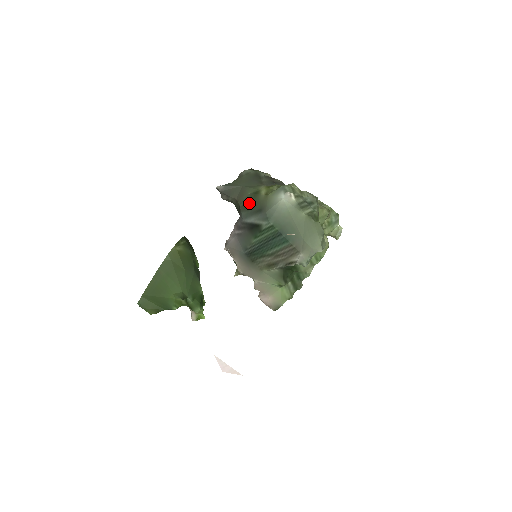
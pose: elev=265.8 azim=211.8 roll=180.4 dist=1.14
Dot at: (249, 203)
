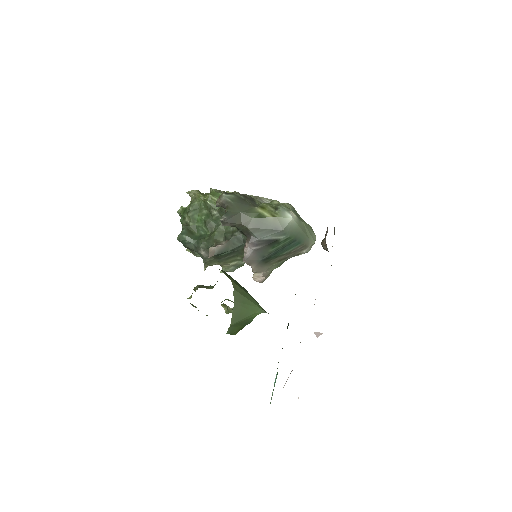
Dot at: (259, 226)
